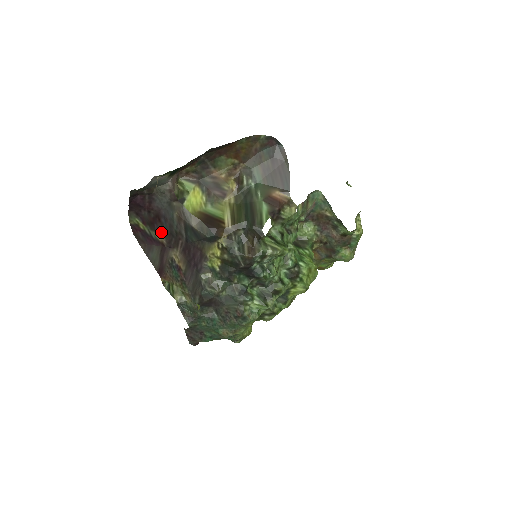
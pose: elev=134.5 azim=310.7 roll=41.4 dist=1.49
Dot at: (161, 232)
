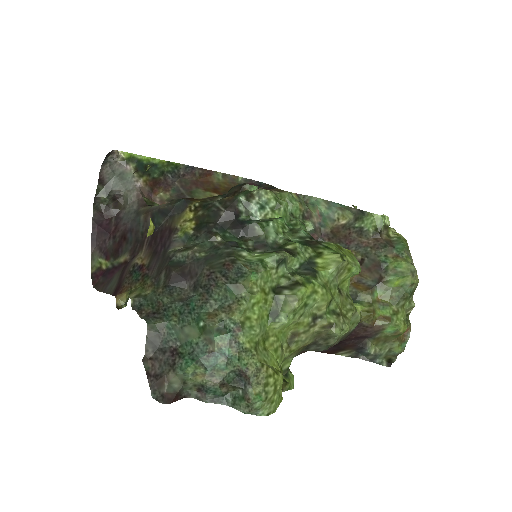
Dot at: (125, 251)
